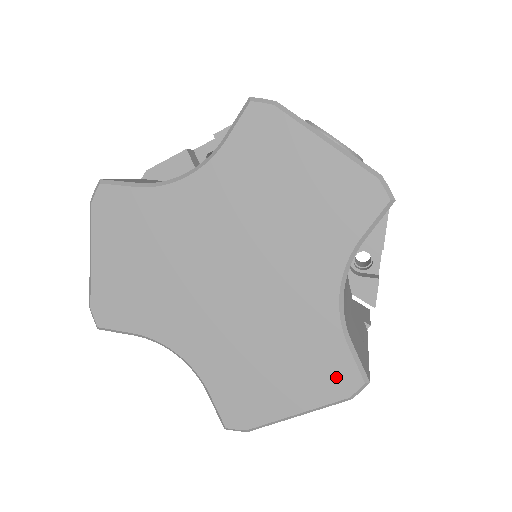
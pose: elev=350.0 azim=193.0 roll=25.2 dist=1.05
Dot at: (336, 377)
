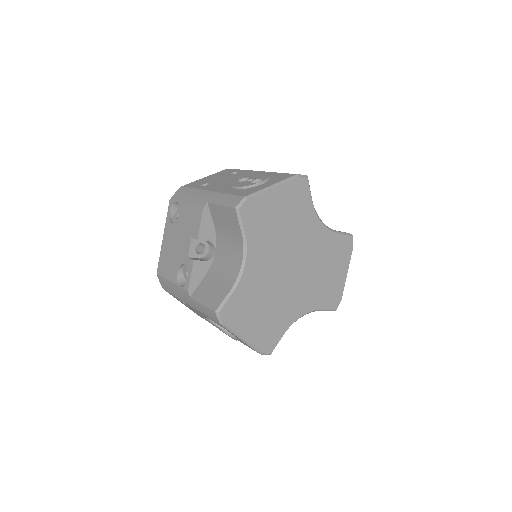
Dot at: (345, 247)
